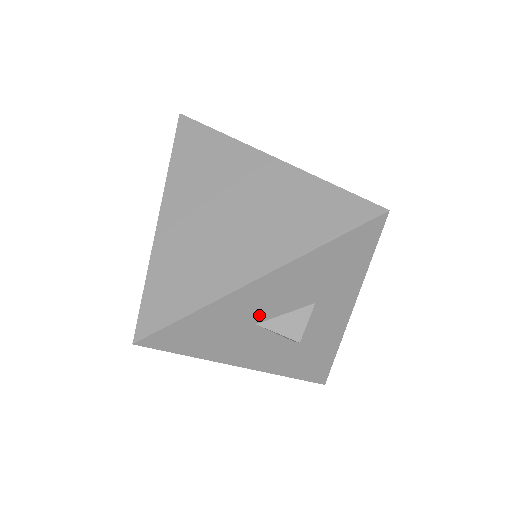
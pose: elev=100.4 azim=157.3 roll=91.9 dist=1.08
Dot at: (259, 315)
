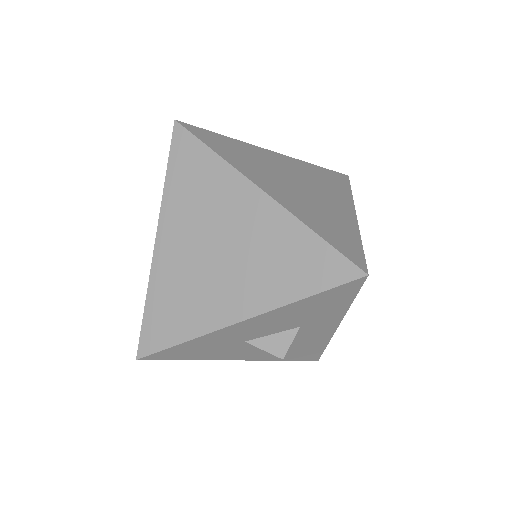
Dot at: (246, 337)
